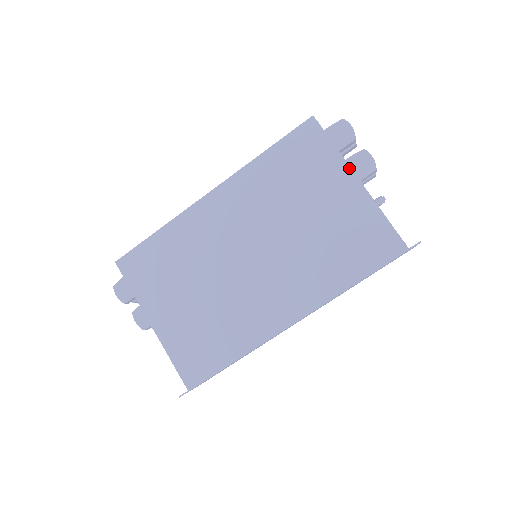
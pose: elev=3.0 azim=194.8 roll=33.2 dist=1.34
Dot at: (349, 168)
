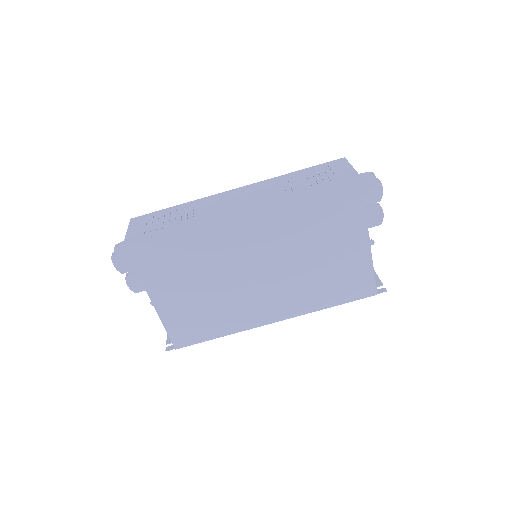
Dot at: (367, 230)
